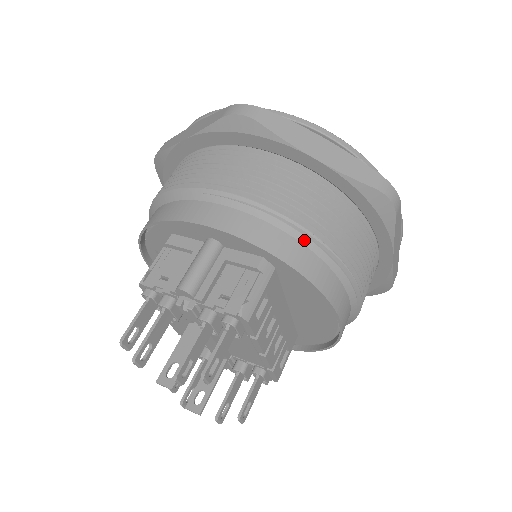
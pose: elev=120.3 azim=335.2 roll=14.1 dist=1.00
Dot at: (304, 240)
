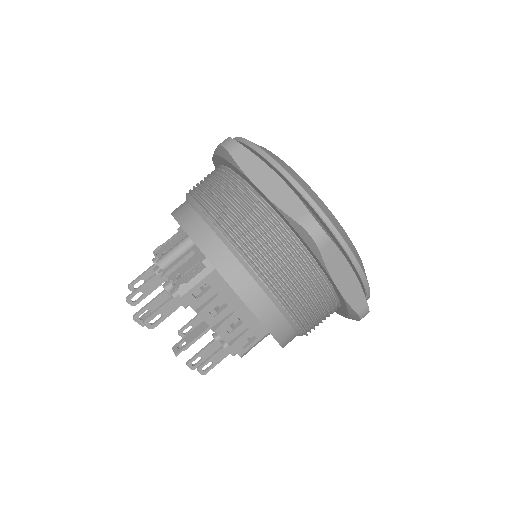
Dot at: (233, 250)
